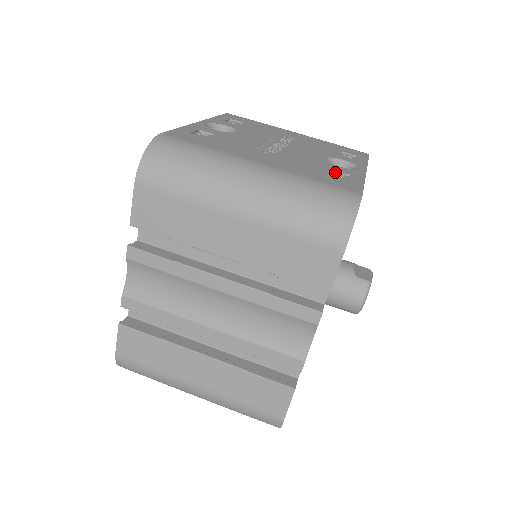
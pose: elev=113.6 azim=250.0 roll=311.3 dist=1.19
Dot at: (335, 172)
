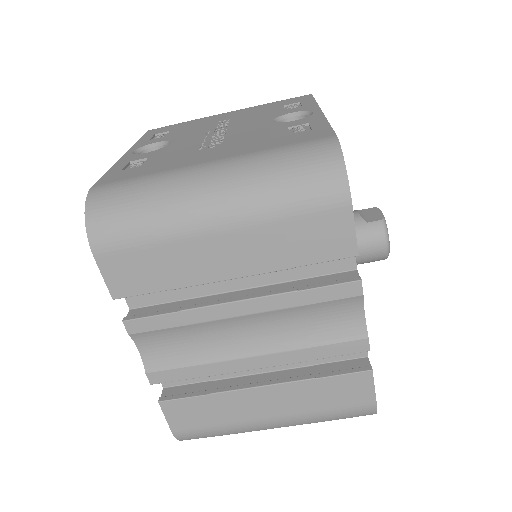
Dot at: (292, 129)
